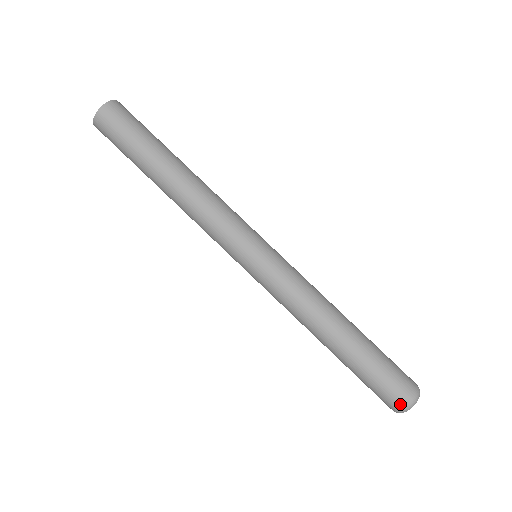
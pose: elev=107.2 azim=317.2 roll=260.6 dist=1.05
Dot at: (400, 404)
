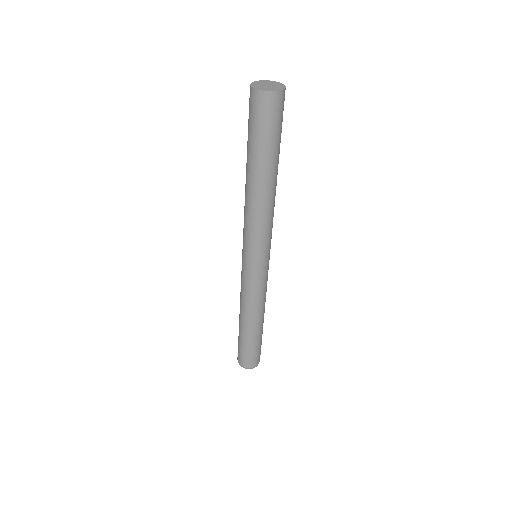
Dot at: (242, 364)
